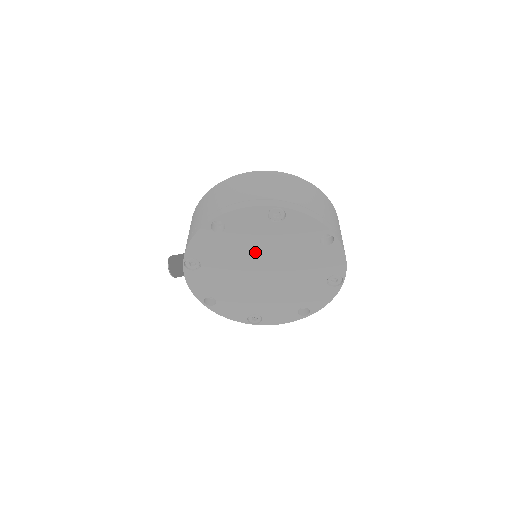
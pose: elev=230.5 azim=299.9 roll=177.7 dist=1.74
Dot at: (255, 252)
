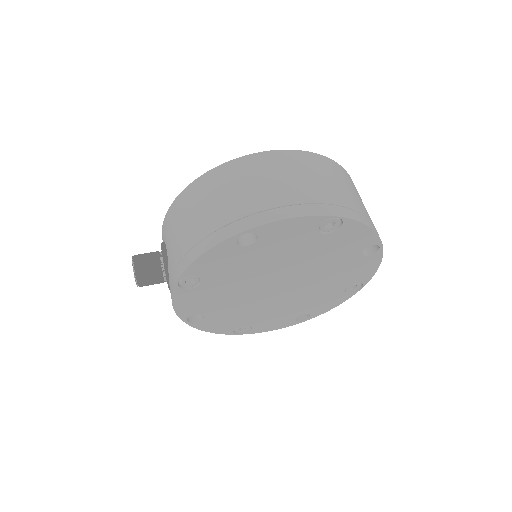
Dot at: (280, 265)
